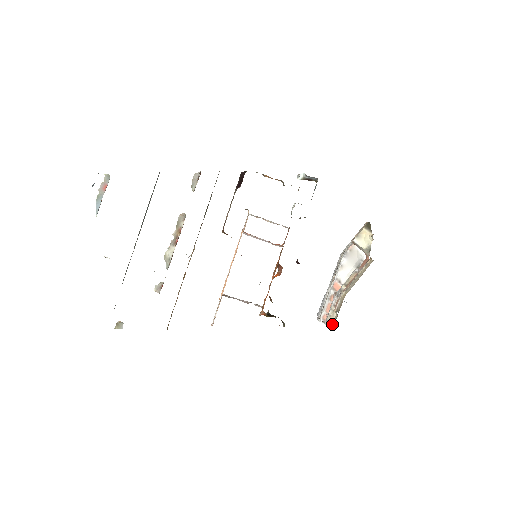
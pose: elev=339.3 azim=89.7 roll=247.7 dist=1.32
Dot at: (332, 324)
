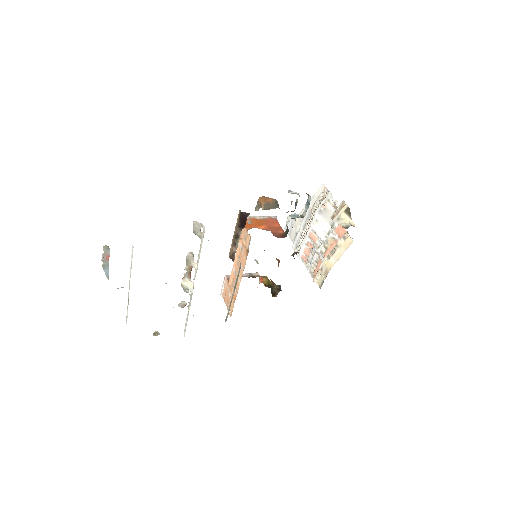
Dot at: (318, 282)
